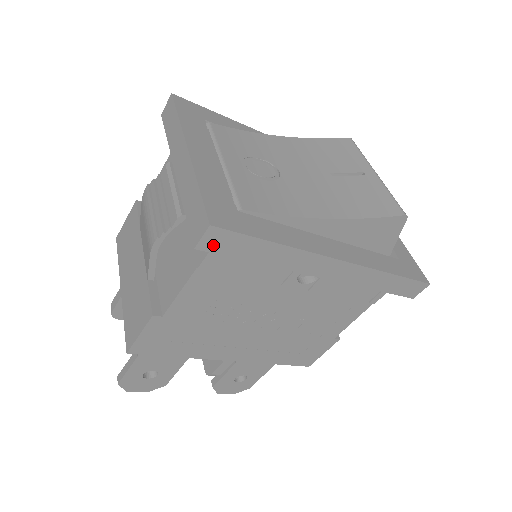
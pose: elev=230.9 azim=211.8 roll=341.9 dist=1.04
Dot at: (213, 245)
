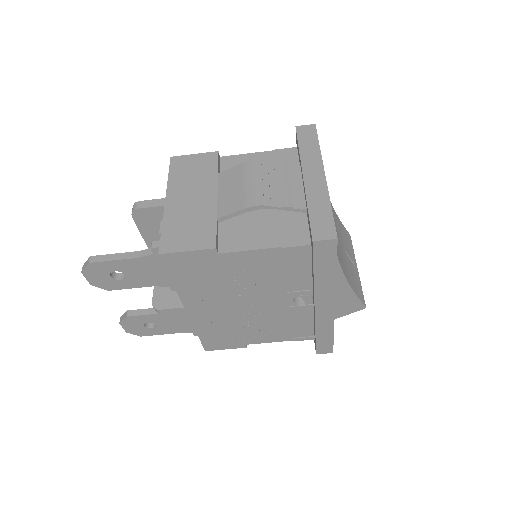
Dot at: (320, 248)
